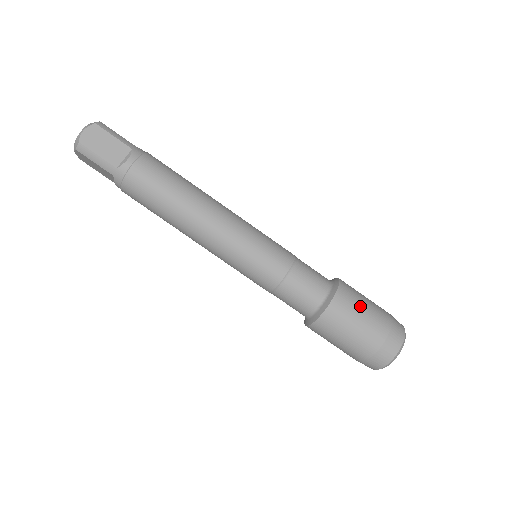
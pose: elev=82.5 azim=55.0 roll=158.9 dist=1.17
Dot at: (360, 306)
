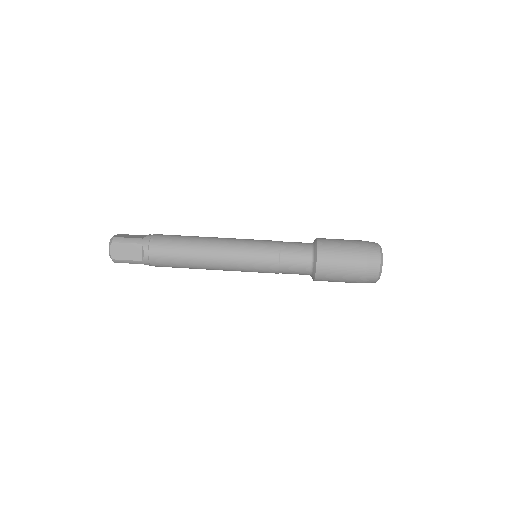
Dot at: occluded
